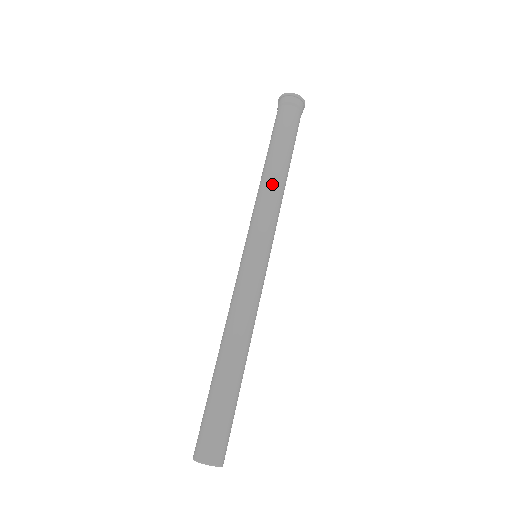
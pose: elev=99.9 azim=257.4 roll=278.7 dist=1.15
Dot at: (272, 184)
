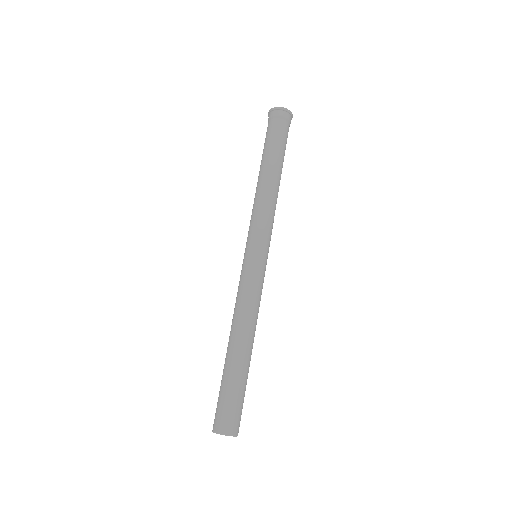
Dot at: (264, 191)
